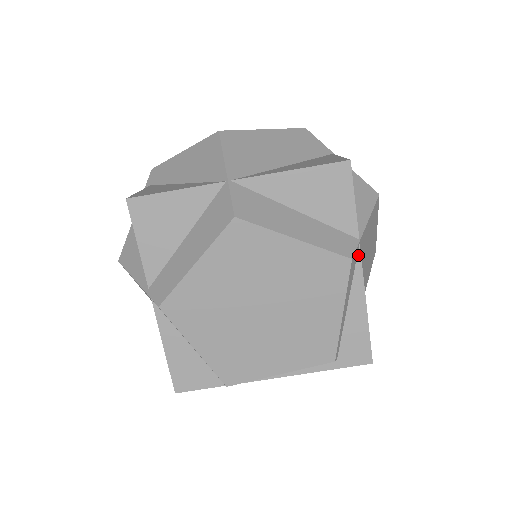
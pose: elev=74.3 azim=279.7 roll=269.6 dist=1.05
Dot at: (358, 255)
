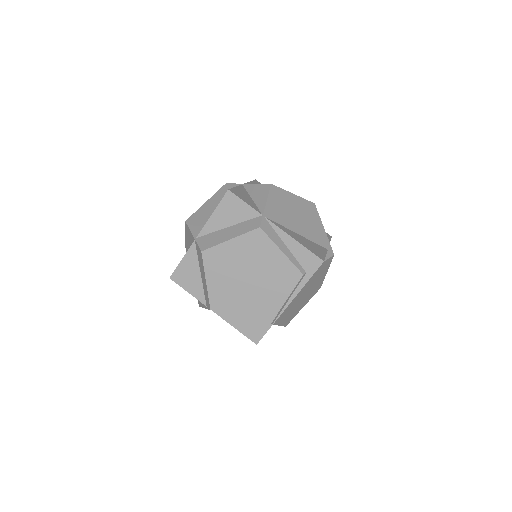
Dot at: (268, 222)
